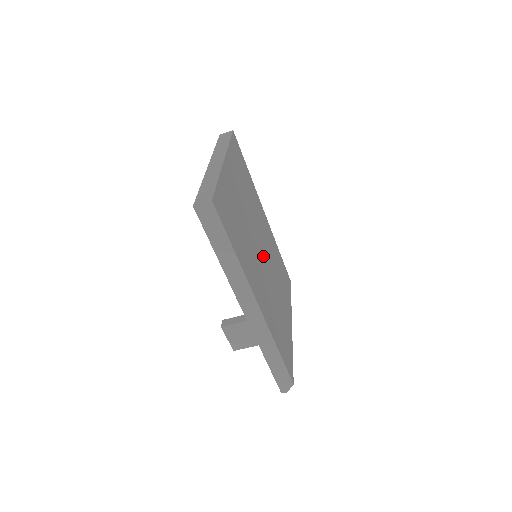
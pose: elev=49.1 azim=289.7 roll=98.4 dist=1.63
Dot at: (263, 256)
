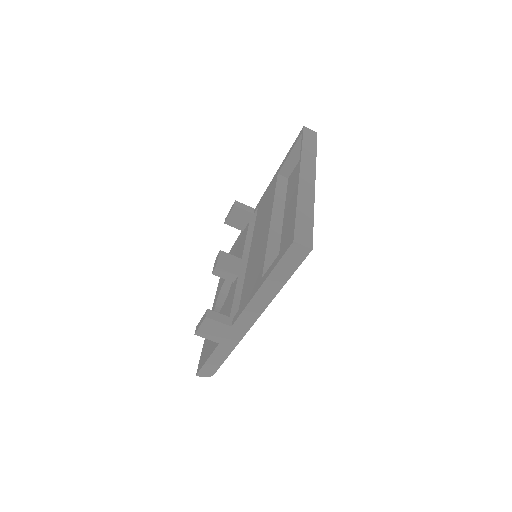
Dot at: occluded
